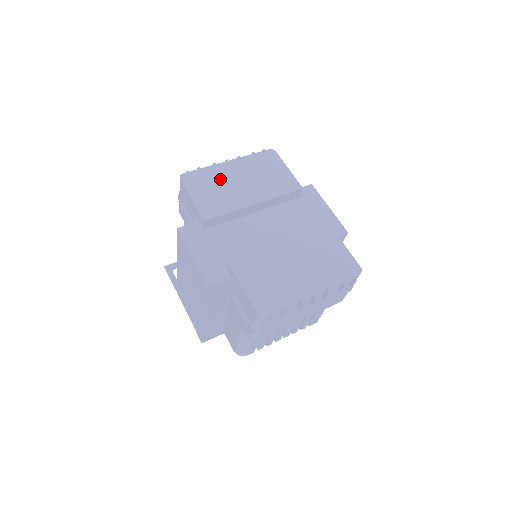
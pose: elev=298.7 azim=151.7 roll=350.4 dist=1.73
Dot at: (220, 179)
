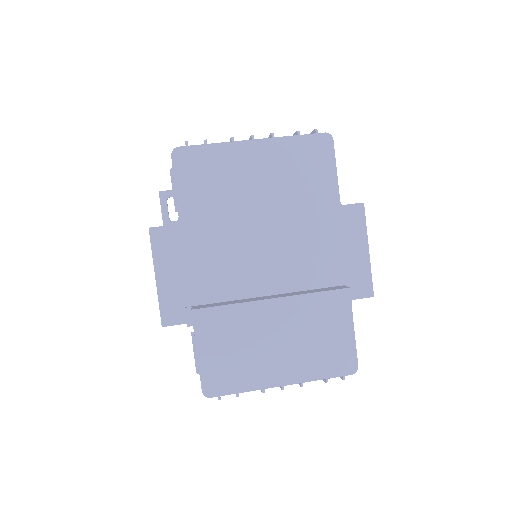
Dot at: (229, 172)
